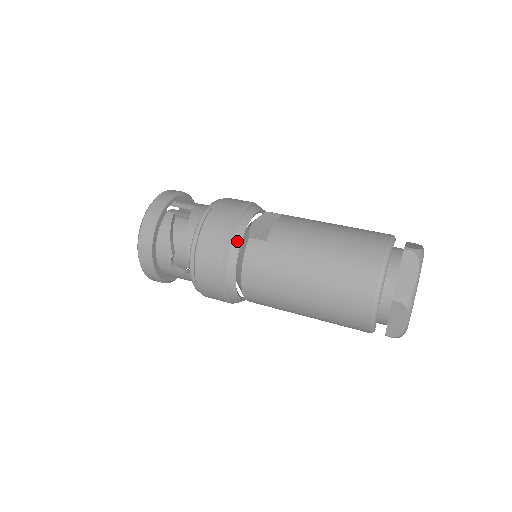
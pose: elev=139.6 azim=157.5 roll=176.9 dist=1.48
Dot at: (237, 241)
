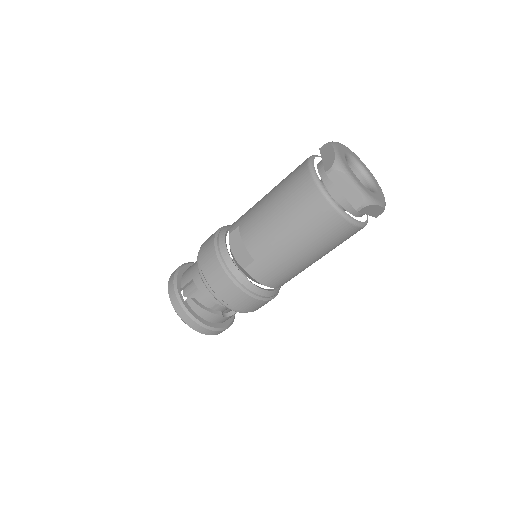
Dot at: (241, 278)
